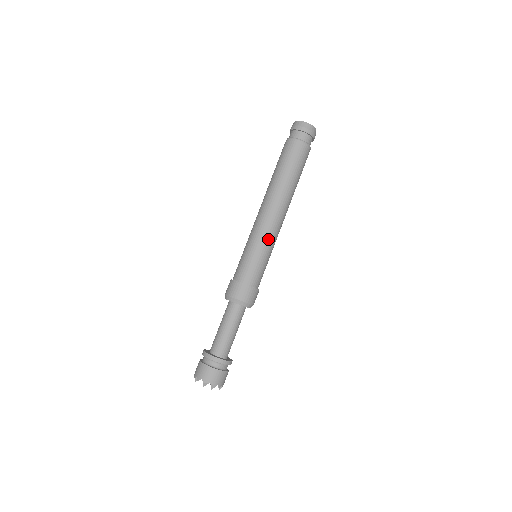
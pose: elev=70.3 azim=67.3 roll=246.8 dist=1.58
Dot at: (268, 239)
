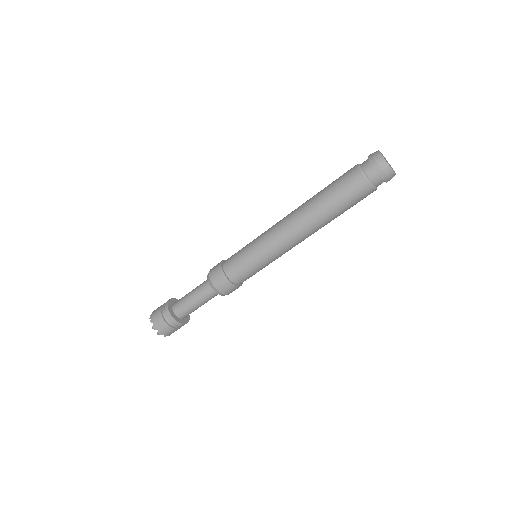
Dot at: (272, 253)
